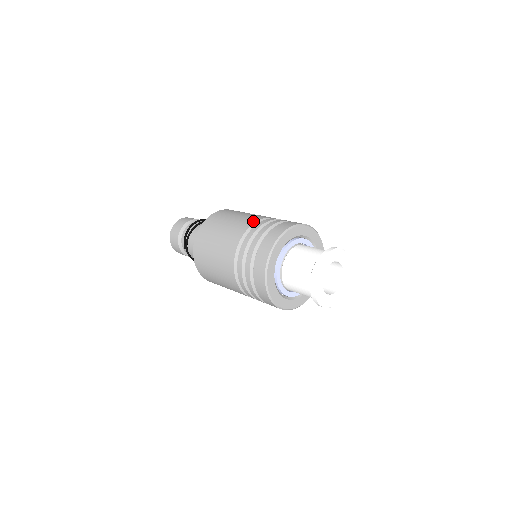
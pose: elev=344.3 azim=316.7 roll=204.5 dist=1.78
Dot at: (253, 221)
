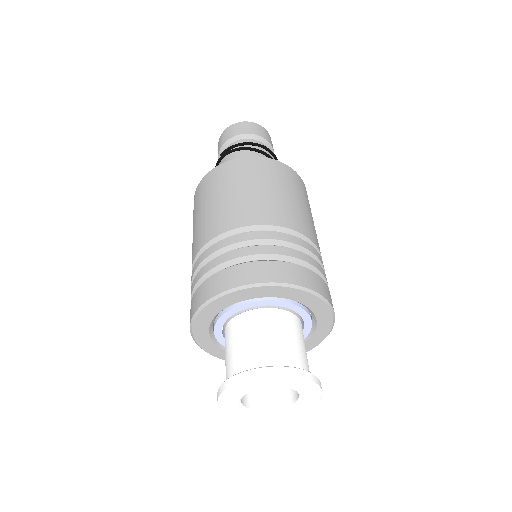
Dot at: (294, 226)
